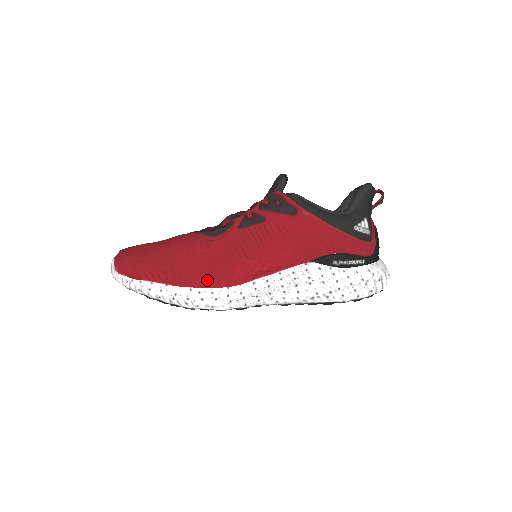
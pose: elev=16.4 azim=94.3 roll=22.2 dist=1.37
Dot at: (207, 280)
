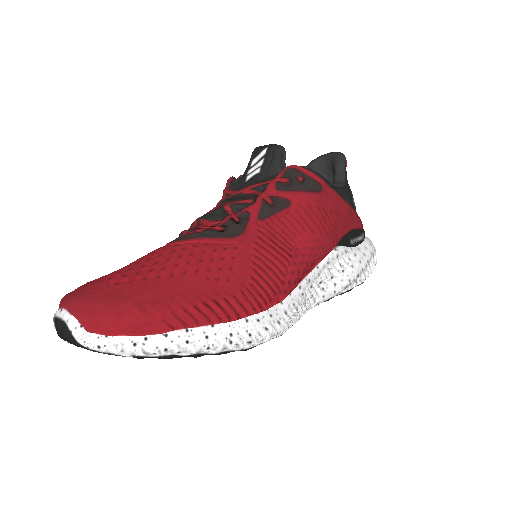
Dot at: (261, 300)
